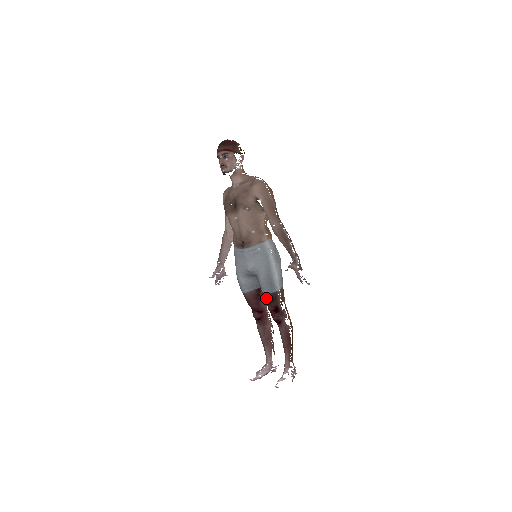
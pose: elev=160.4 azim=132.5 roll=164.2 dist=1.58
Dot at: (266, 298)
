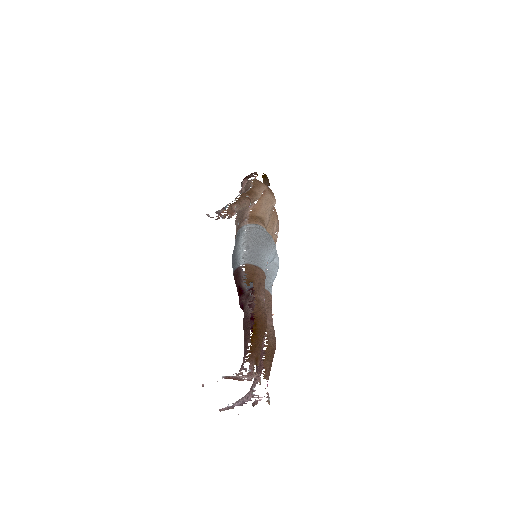
Dot at: (235, 283)
